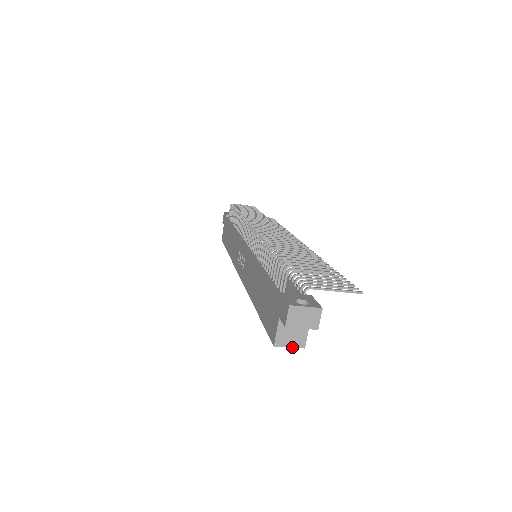
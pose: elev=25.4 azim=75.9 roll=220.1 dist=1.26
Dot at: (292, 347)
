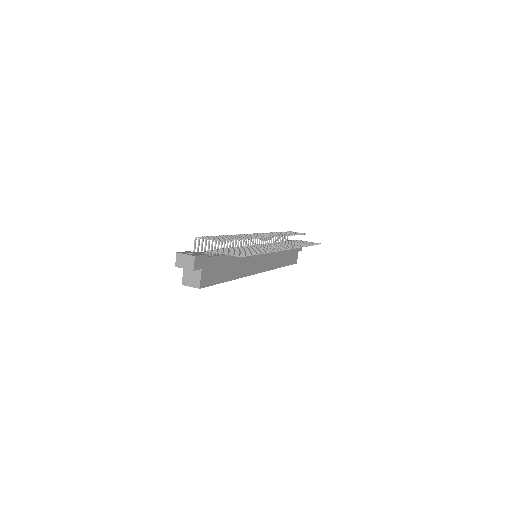
Dot at: occluded
